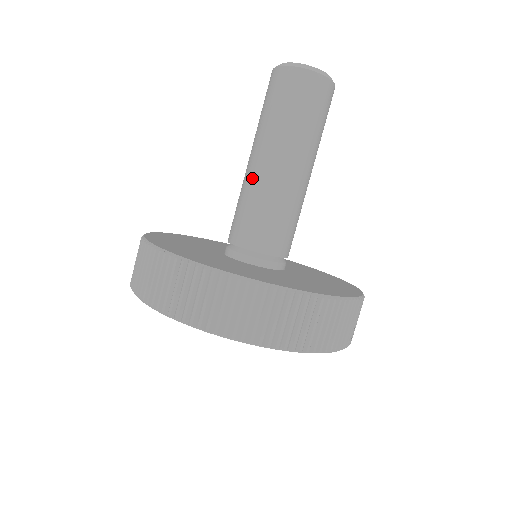
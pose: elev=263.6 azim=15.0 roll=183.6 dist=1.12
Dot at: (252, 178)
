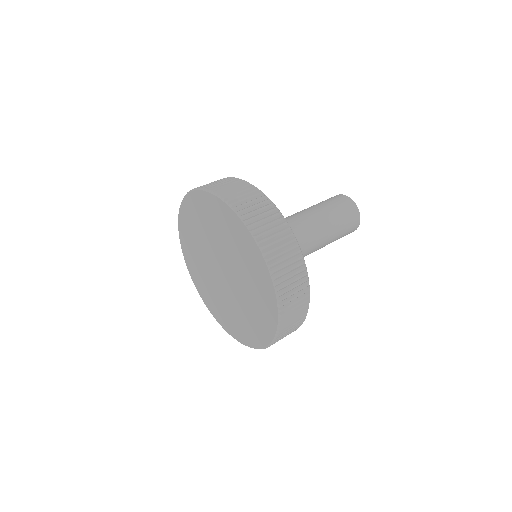
Dot at: (289, 216)
